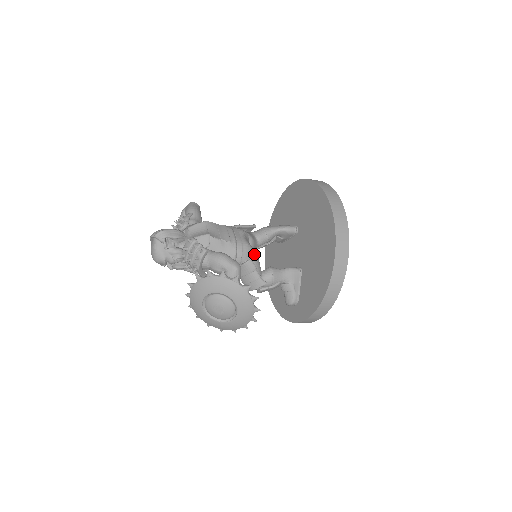
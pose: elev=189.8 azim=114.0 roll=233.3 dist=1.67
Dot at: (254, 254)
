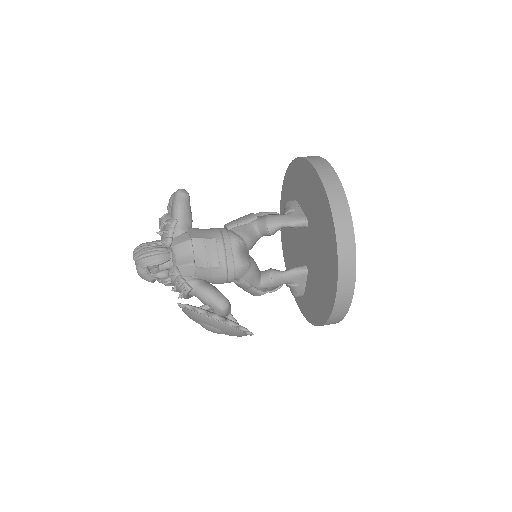
Dot at: (250, 269)
